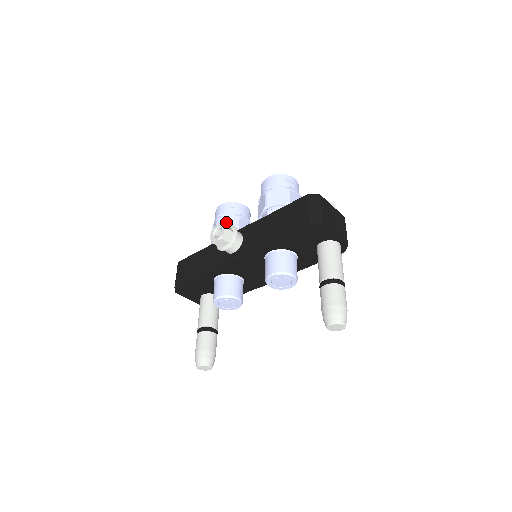
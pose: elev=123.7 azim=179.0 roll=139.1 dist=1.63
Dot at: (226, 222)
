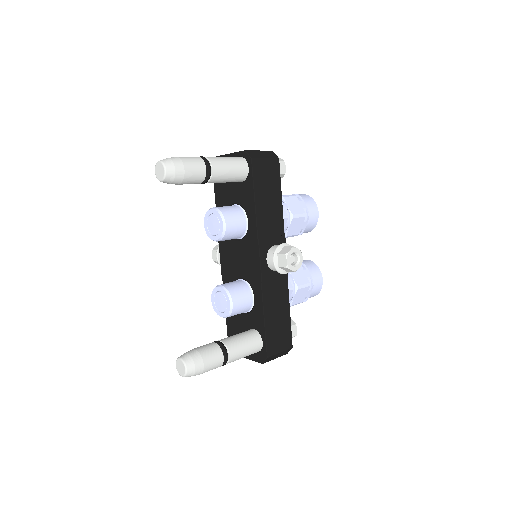
Dot at: occluded
